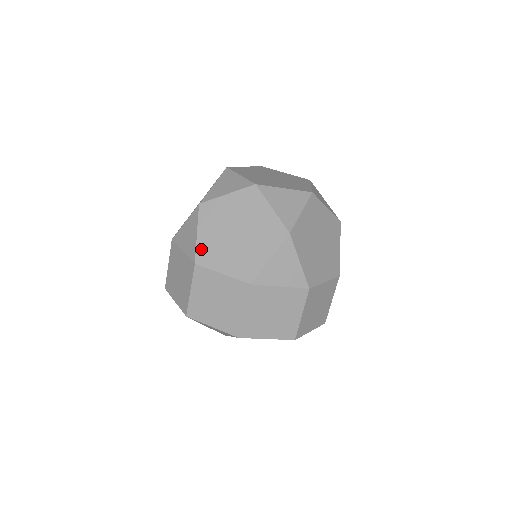
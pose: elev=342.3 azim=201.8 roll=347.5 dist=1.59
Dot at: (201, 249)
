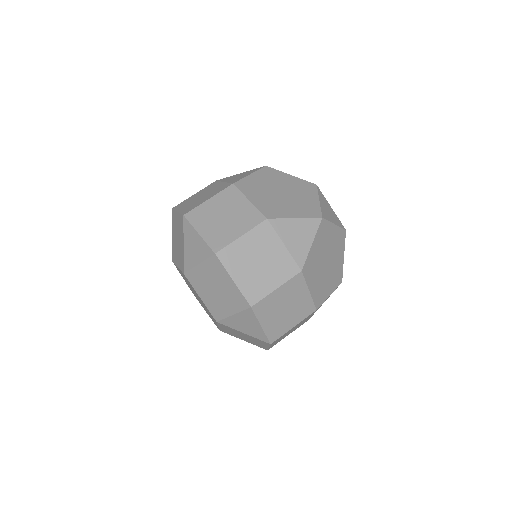
Dot at: (309, 260)
